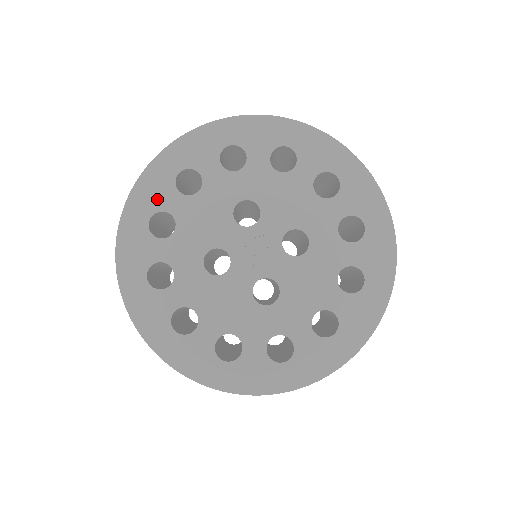
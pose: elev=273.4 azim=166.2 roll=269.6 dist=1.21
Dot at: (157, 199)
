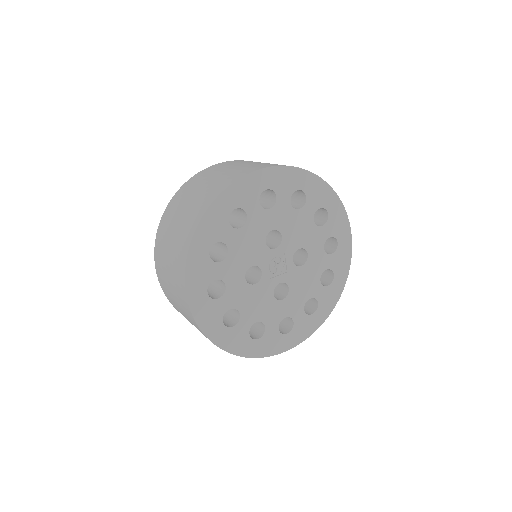
Dot at: (216, 233)
